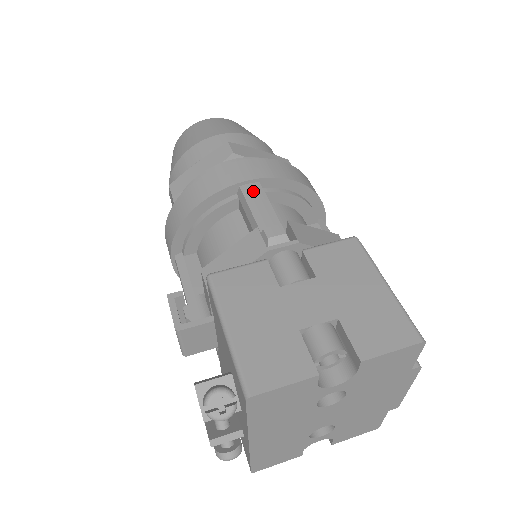
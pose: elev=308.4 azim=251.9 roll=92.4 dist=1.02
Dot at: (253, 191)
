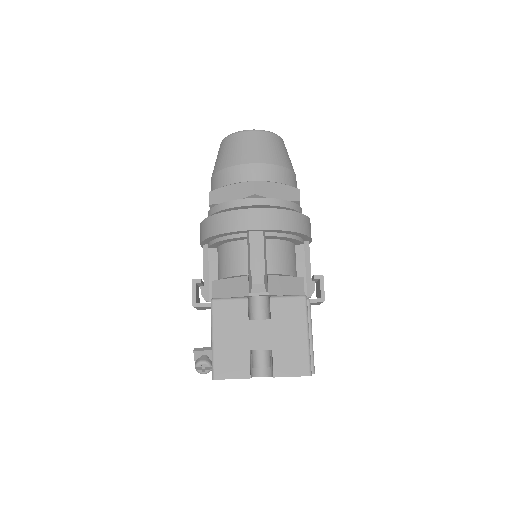
Dot at: (256, 239)
